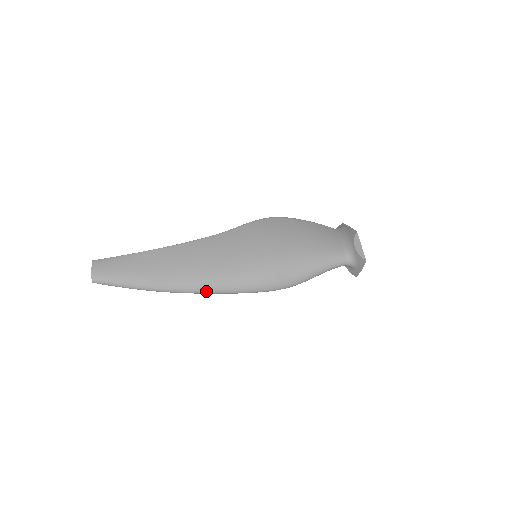
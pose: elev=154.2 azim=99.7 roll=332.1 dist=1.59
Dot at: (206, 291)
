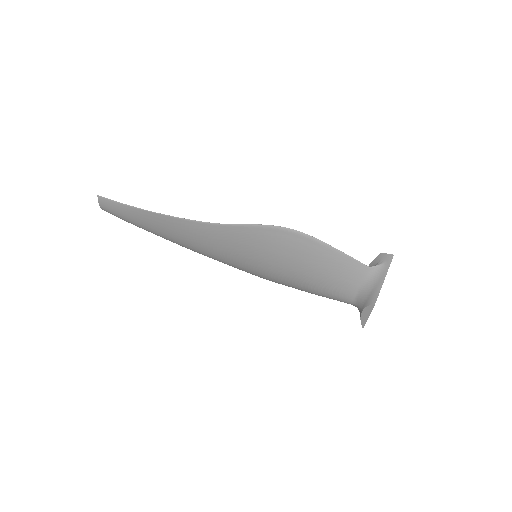
Dot at: occluded
